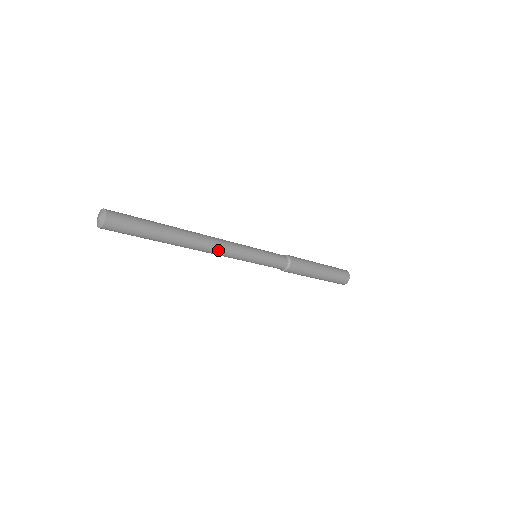
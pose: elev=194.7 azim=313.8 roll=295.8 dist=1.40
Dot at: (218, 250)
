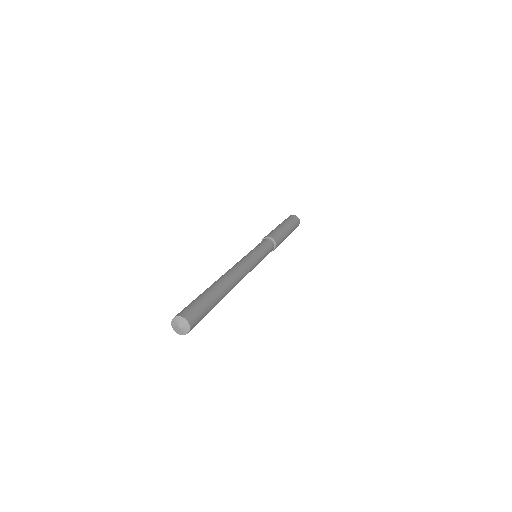
Dot at: occluded
